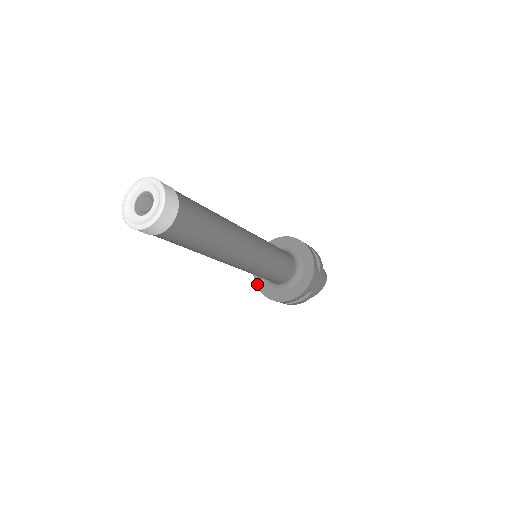
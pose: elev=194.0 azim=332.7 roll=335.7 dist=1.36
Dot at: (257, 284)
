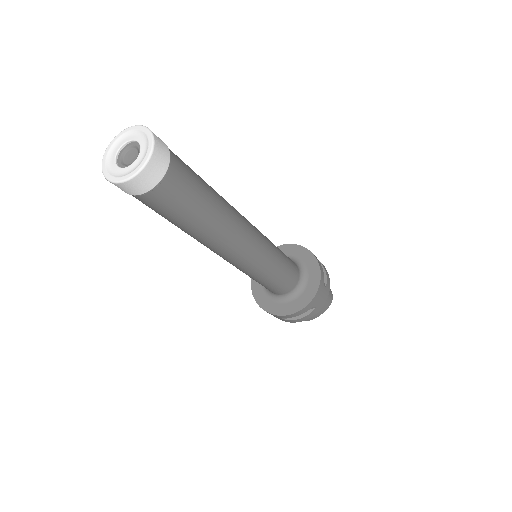
Dot at: (254, 294)
